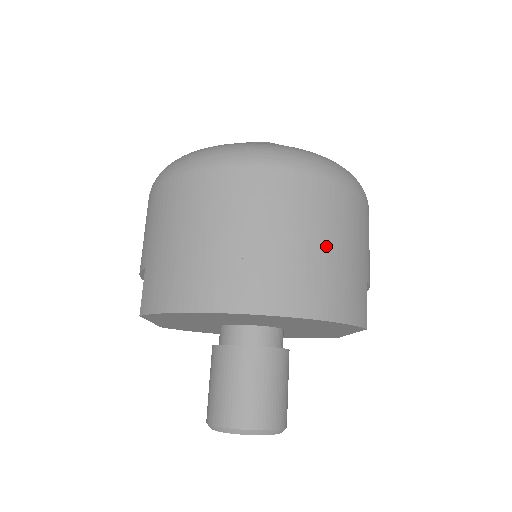
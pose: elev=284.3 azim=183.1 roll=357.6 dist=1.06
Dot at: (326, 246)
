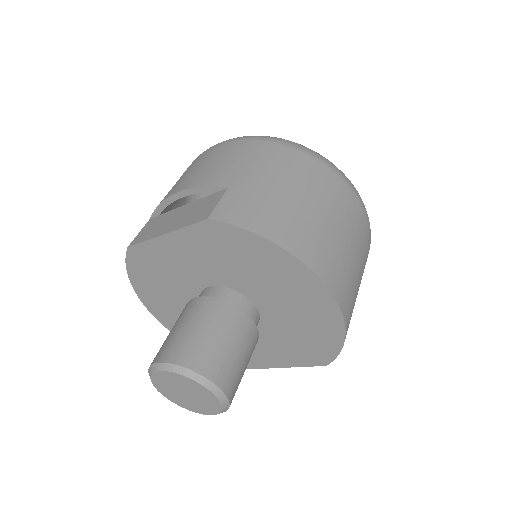
Dot at: (359, 284)
